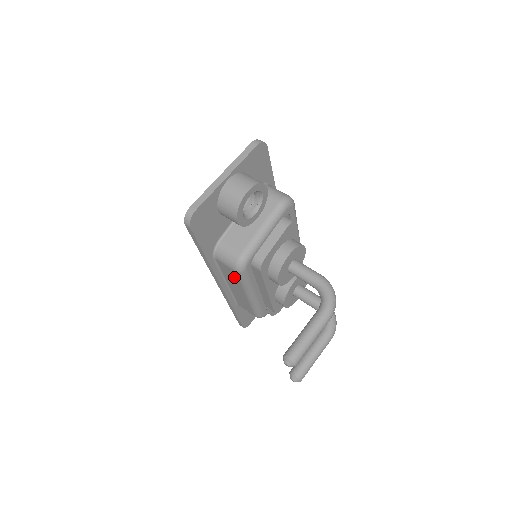
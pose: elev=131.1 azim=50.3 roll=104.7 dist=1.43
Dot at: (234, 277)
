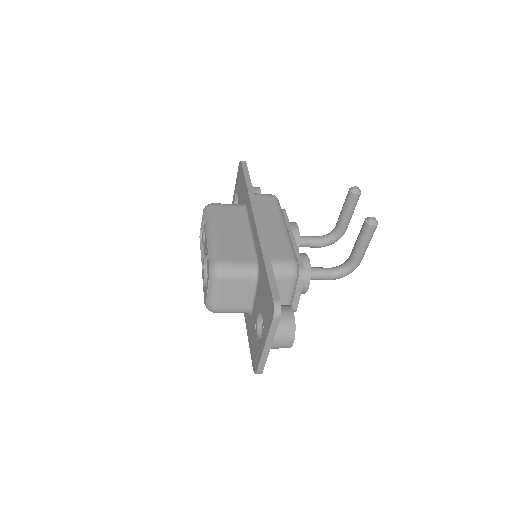
Dot at: (271, 205)
